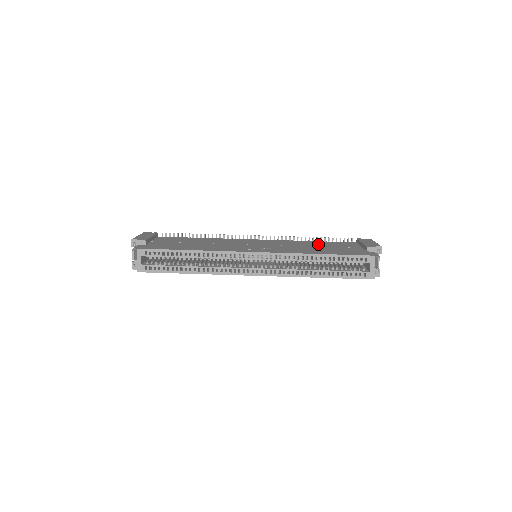
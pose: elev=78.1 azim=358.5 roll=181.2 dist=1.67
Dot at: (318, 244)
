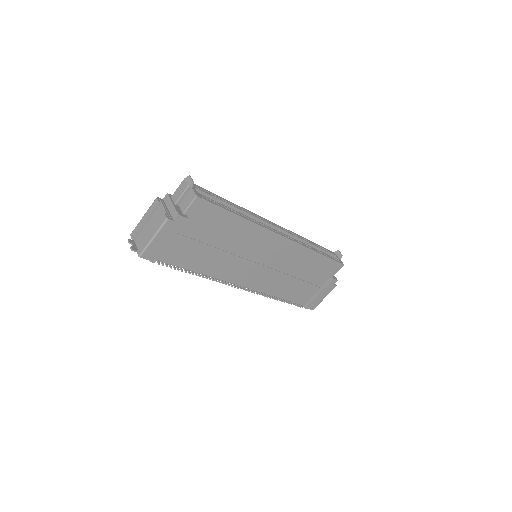
Dot at: occluded
